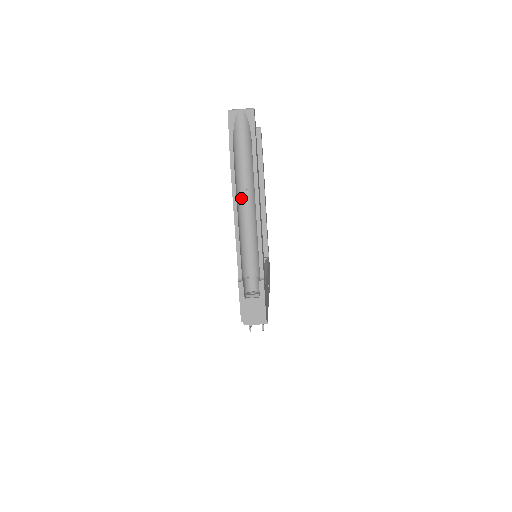
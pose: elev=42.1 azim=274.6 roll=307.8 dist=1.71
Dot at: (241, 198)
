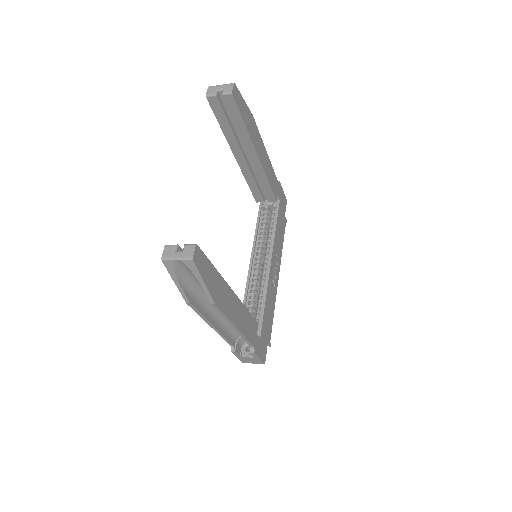
Dot at: (211, 306)
